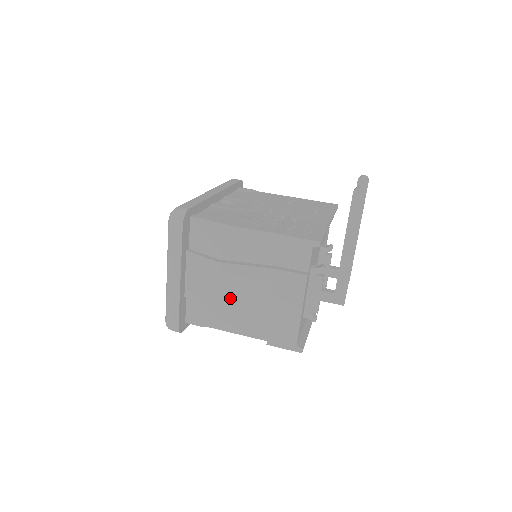
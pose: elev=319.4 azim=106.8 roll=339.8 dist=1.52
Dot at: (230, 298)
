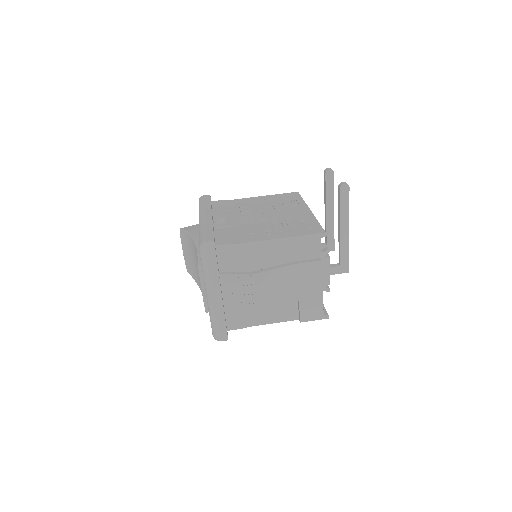
Dot at: (267, 298)
